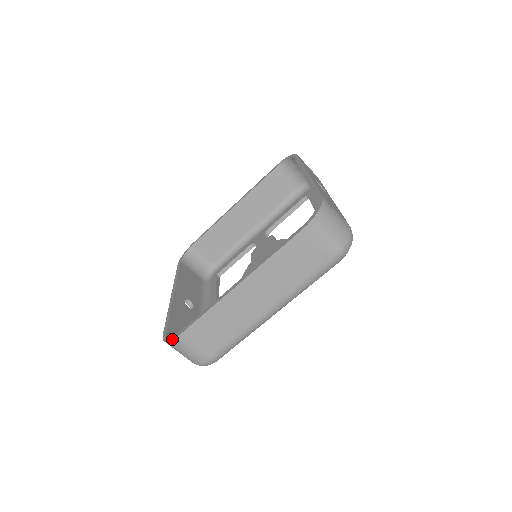
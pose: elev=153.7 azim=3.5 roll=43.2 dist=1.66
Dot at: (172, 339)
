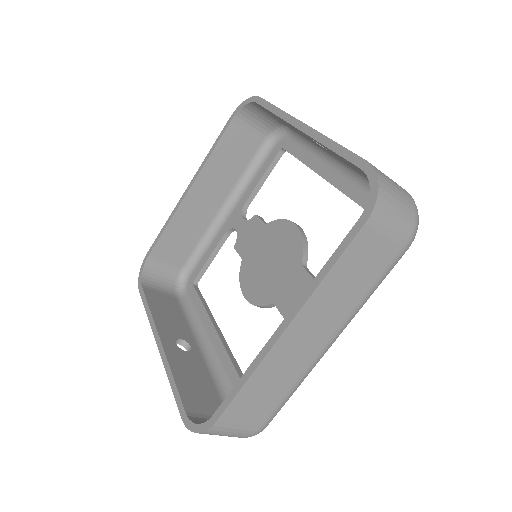
Dot at: (206, 429)
